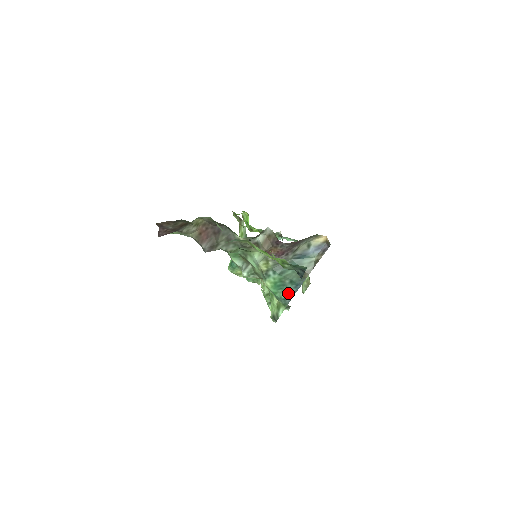
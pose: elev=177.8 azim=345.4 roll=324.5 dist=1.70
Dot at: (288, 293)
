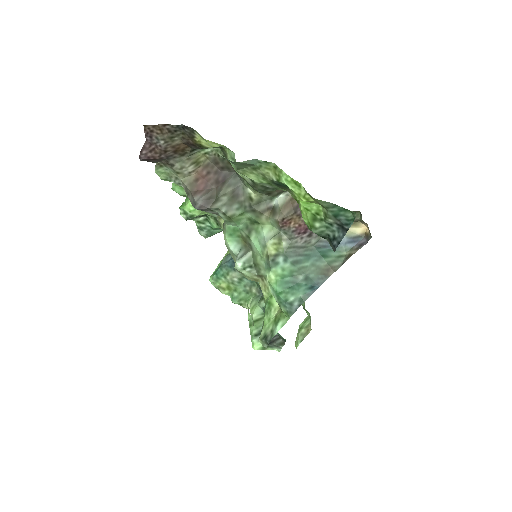
Dot at: (299, 294)
